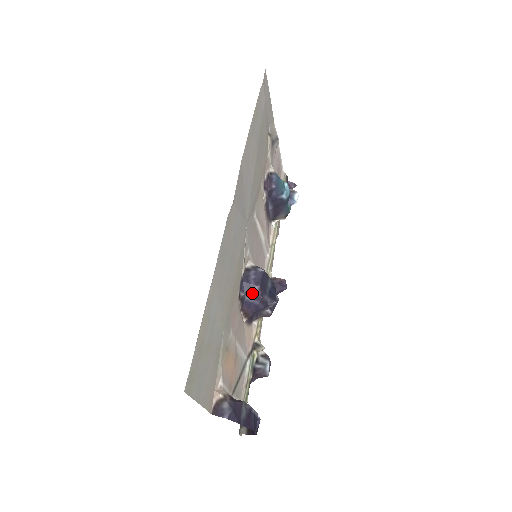
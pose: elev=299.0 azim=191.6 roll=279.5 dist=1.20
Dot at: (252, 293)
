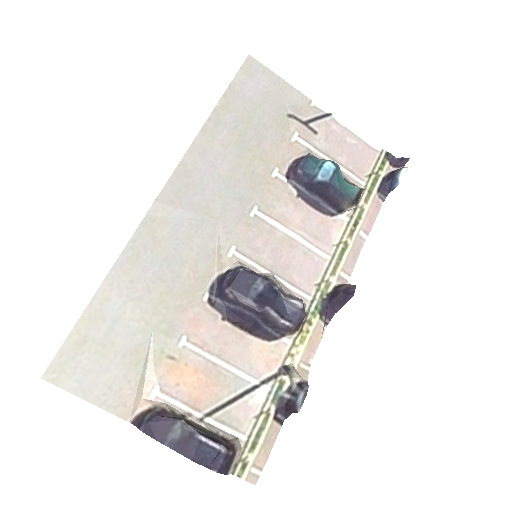
Dot at: (227, 297)
